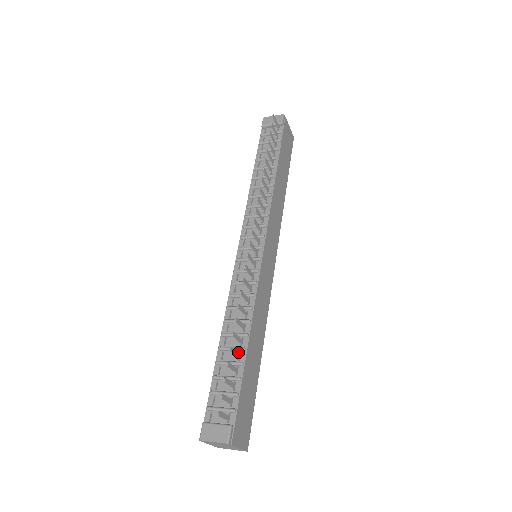
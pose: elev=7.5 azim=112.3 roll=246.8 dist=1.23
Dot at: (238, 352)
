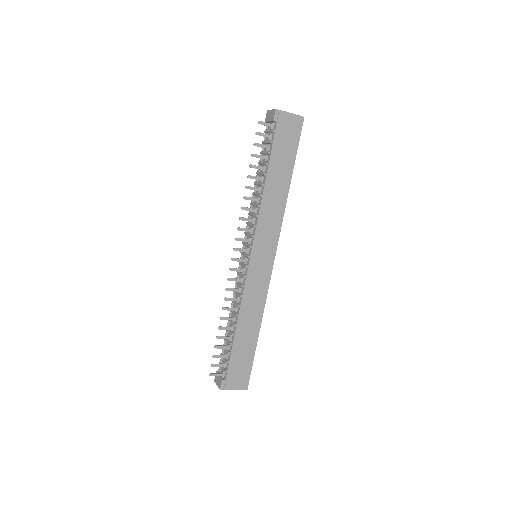
Dot at: (228, 336)
